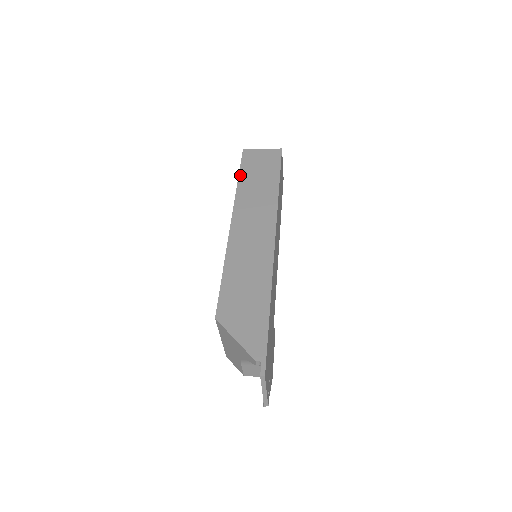
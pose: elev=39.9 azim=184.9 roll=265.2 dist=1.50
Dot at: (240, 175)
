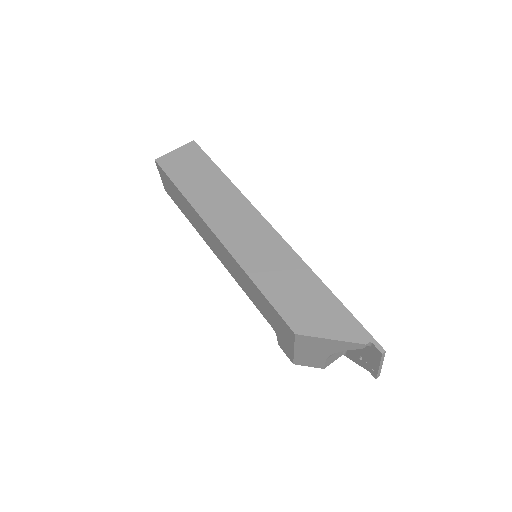
Dot at: (179, 187)
